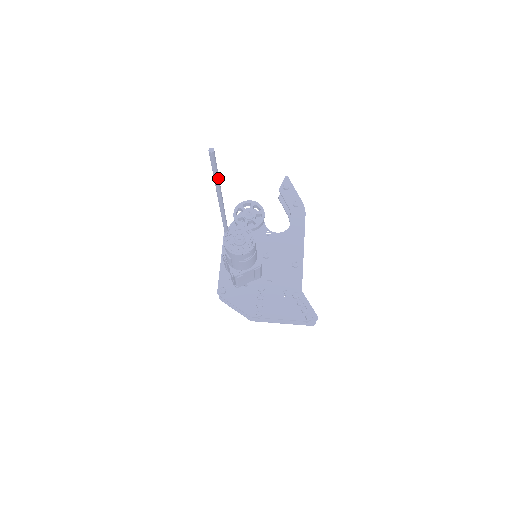
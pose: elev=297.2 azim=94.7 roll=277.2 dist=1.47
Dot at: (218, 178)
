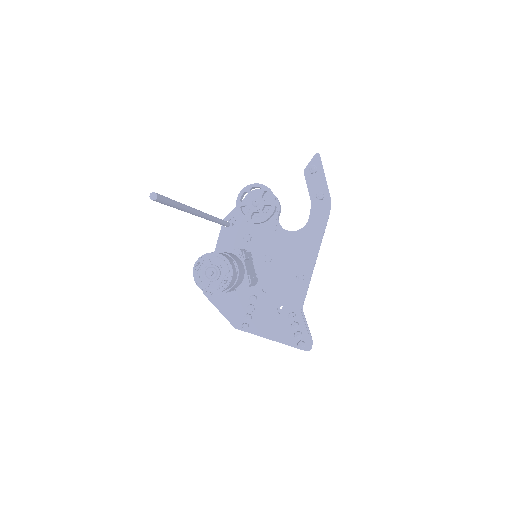
Dot at: (181, 208)
